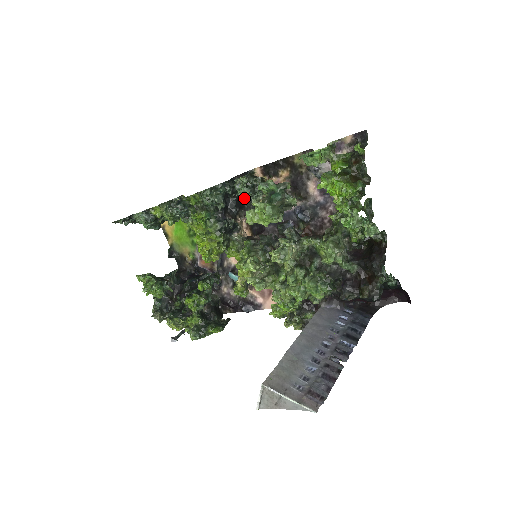
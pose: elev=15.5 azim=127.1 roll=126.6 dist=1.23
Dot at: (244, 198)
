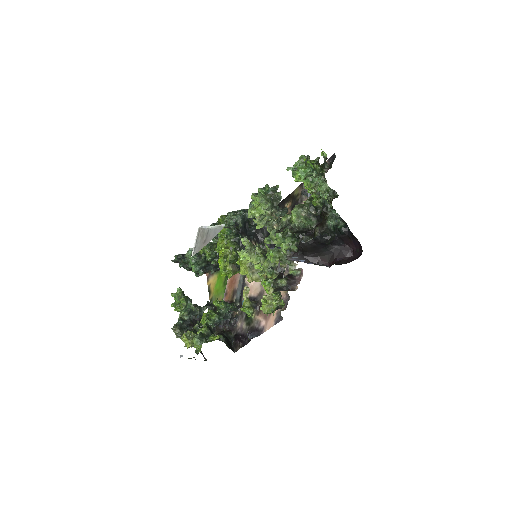
Dot at: occluded
